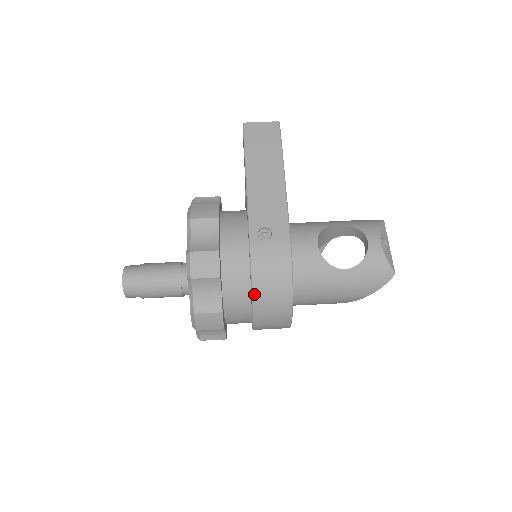
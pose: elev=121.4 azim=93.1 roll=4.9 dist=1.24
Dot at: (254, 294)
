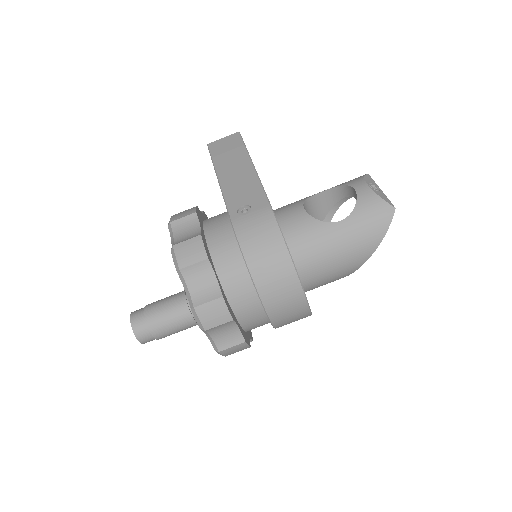
Dot at: (250, 268)
